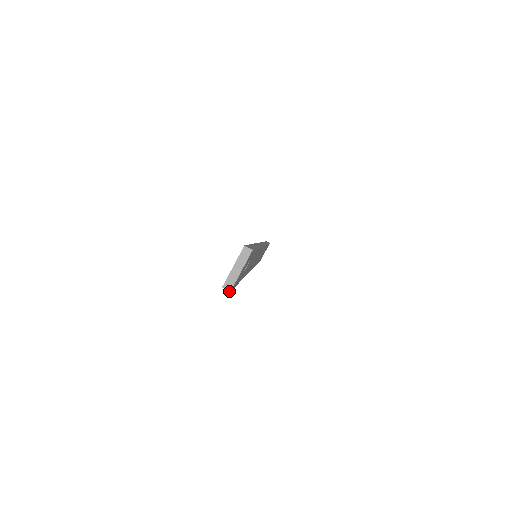
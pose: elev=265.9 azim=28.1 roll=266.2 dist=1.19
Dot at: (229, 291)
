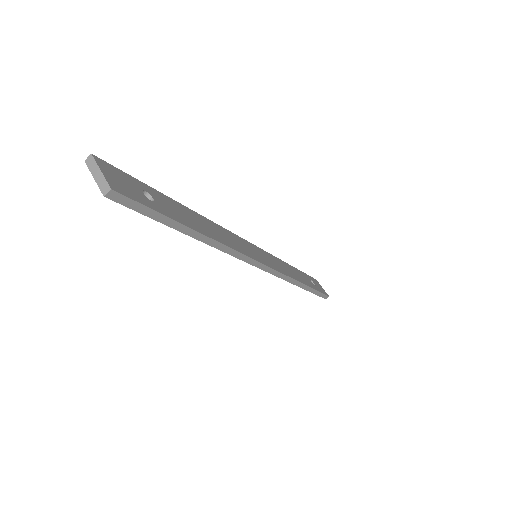
Dot at: (110, 190)
